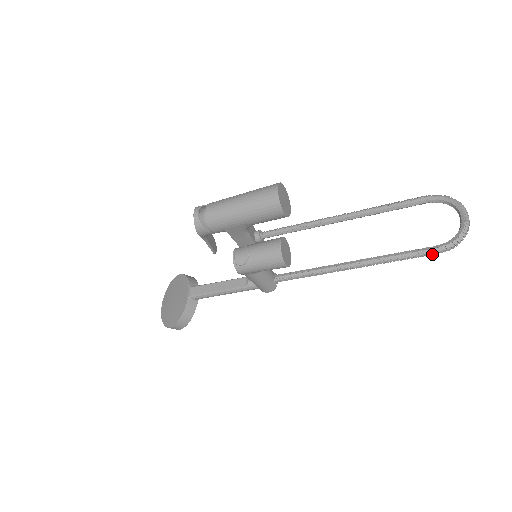
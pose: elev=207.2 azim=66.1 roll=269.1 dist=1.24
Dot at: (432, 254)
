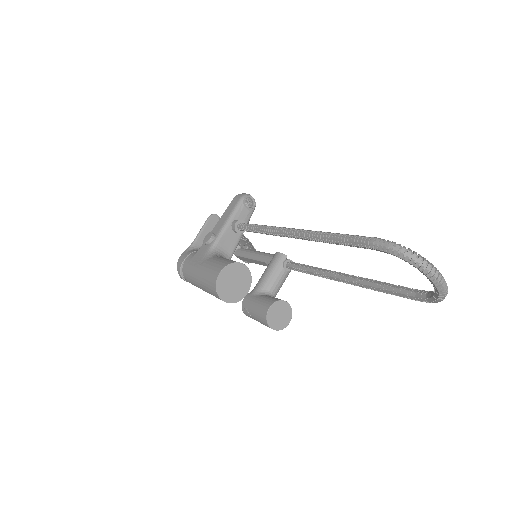
Dot at: occluded
